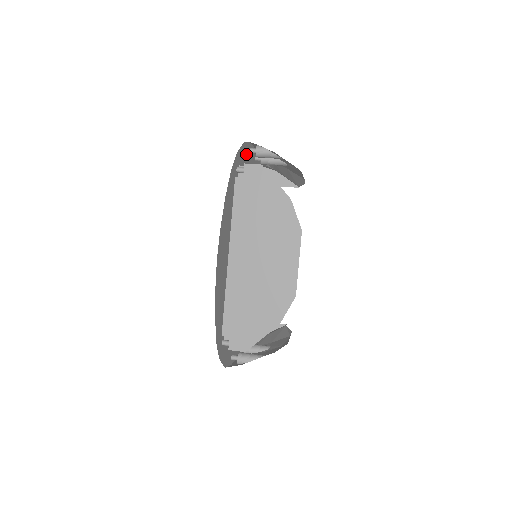
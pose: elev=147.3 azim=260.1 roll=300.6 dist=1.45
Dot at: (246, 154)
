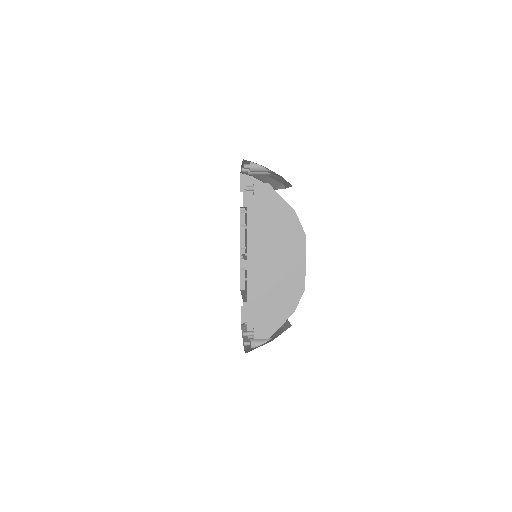
Dot at: occluded
